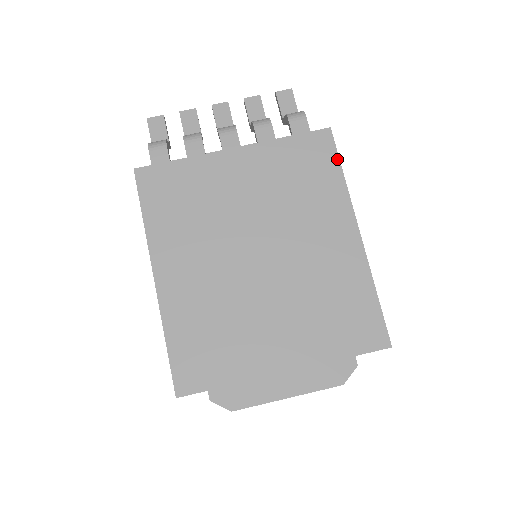
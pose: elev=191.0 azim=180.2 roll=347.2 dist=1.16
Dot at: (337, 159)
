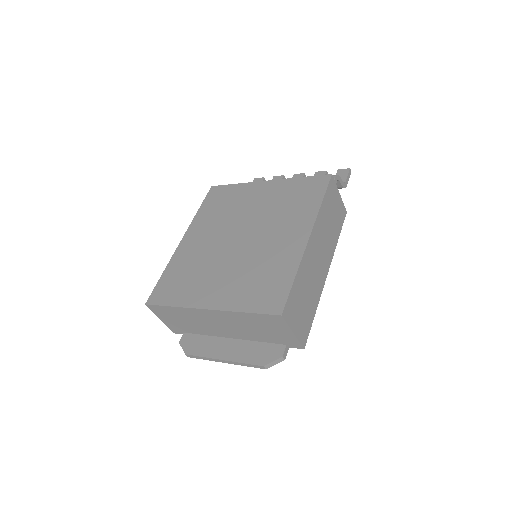
Dot at: (324, 192)
